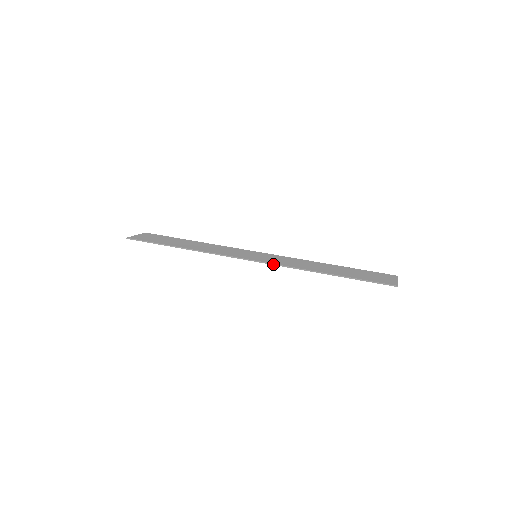
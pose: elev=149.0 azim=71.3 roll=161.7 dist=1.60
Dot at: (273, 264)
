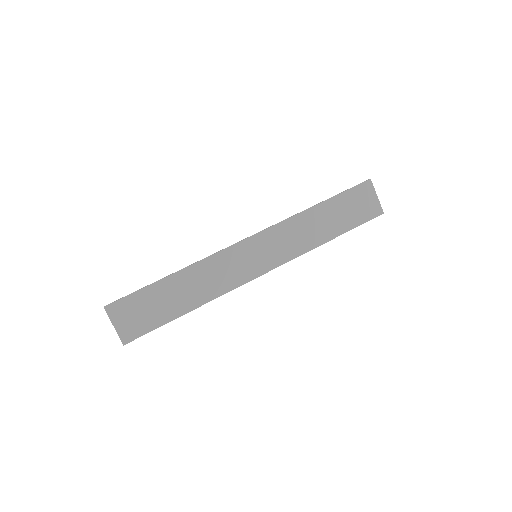
Dot at: occluded
